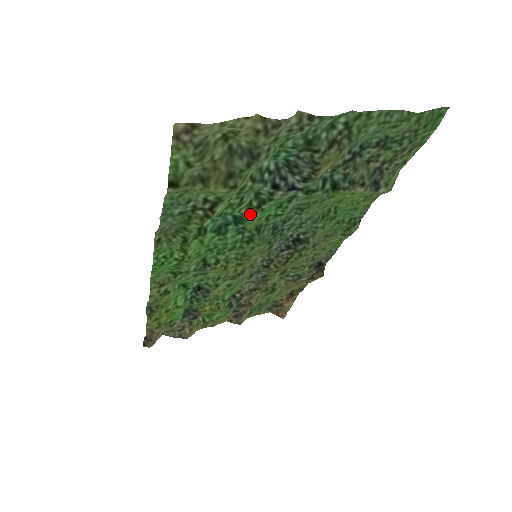
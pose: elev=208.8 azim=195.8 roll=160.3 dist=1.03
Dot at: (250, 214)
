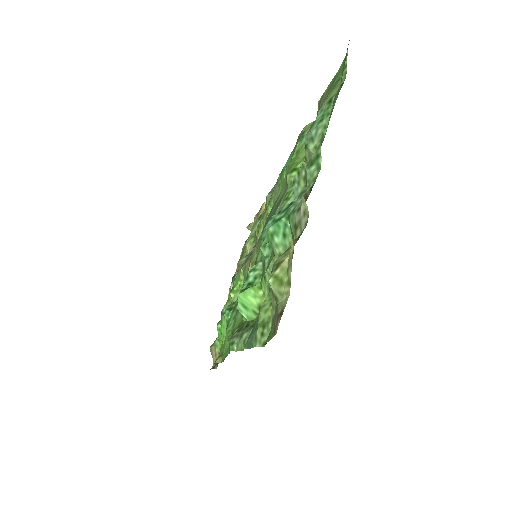
Dot at: occluded
